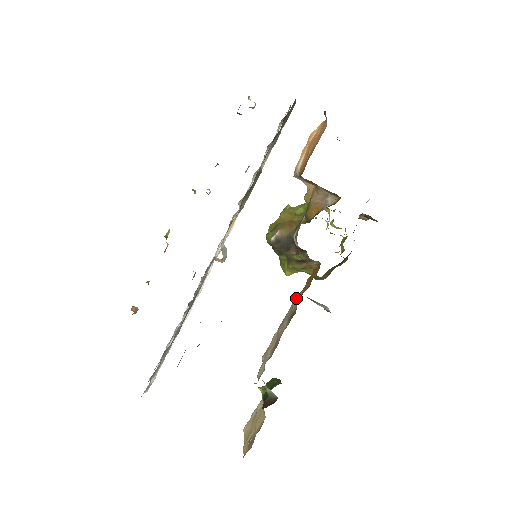
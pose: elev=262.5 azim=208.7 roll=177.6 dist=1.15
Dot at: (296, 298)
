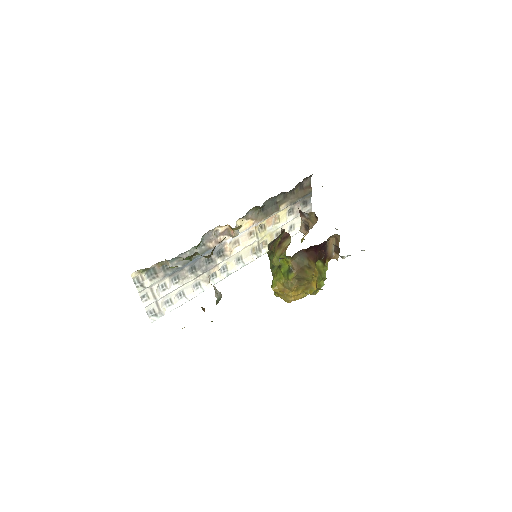
Dot at: occluded
